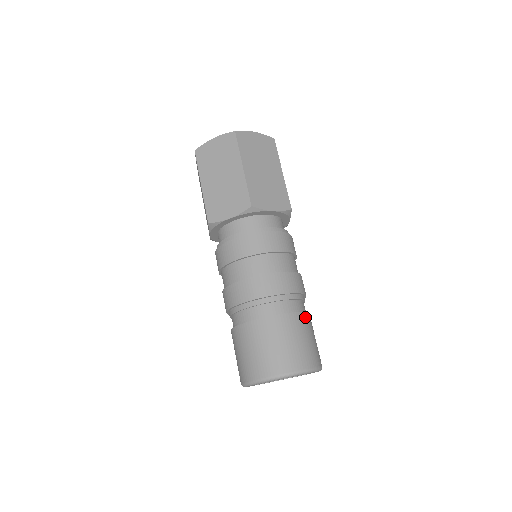
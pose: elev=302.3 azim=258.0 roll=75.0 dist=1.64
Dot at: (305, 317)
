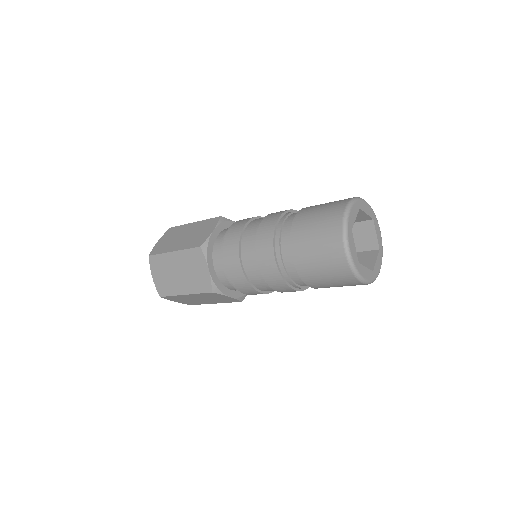
Dot at: occluded
